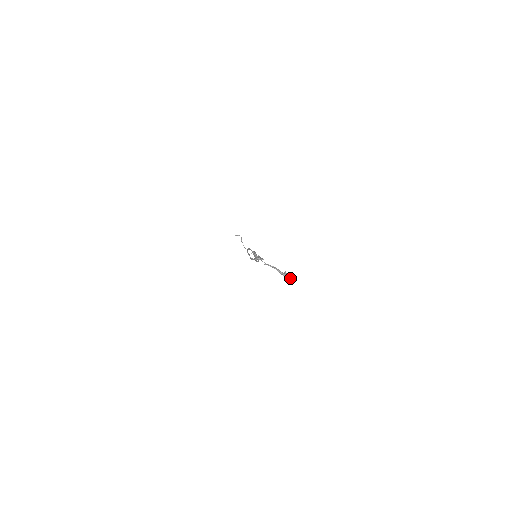
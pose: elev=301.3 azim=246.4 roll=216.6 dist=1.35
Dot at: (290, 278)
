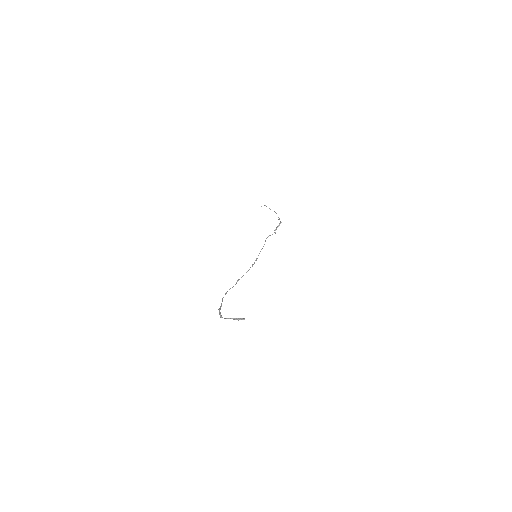
Dot at: (242, 319)
